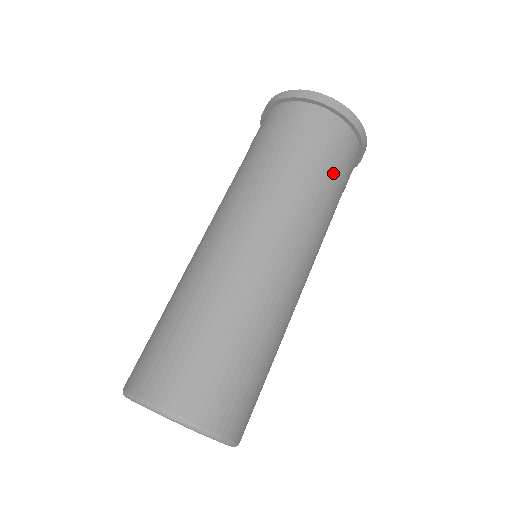
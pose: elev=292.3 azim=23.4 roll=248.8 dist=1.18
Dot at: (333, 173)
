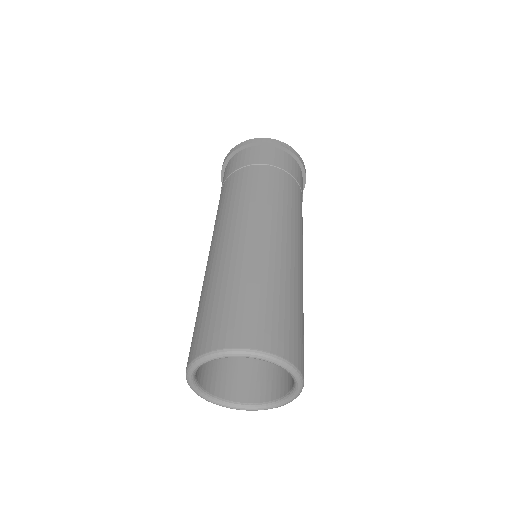
Dot at: (269, 171)
